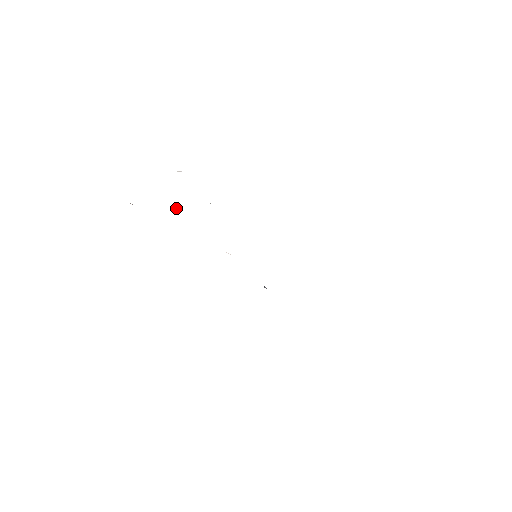
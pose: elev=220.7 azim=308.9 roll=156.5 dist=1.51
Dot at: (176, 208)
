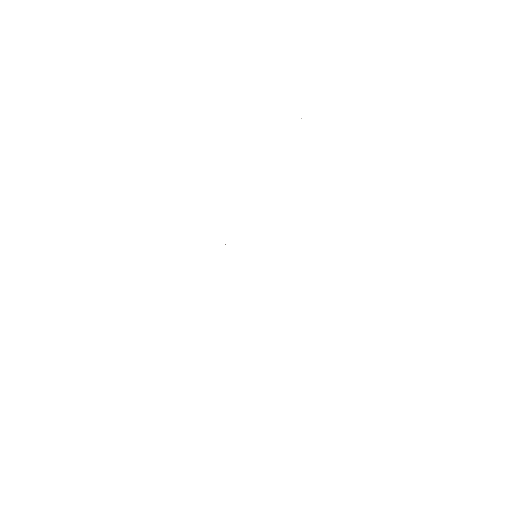
Dot at: occluded
